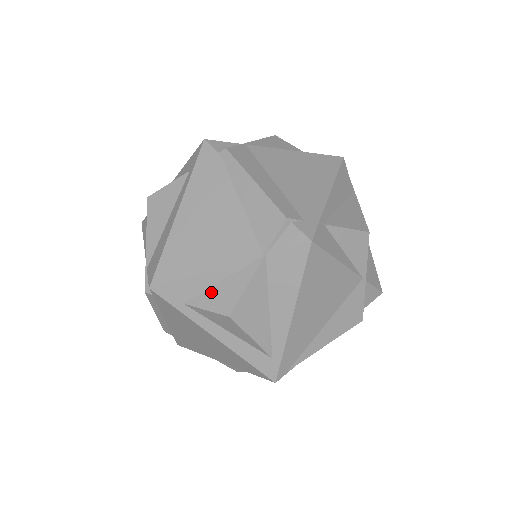
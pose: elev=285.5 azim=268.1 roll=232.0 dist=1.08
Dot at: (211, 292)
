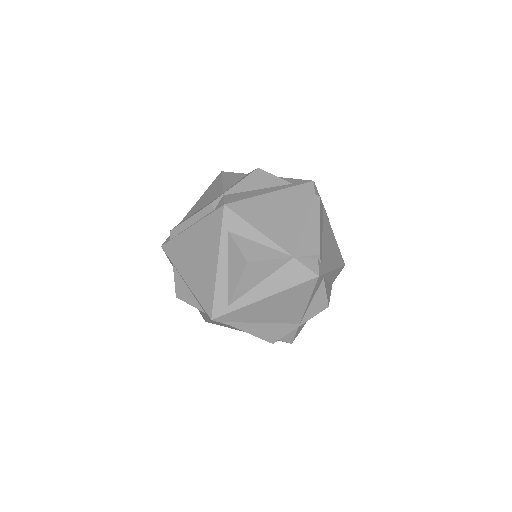
Dot at: (249, 242)
